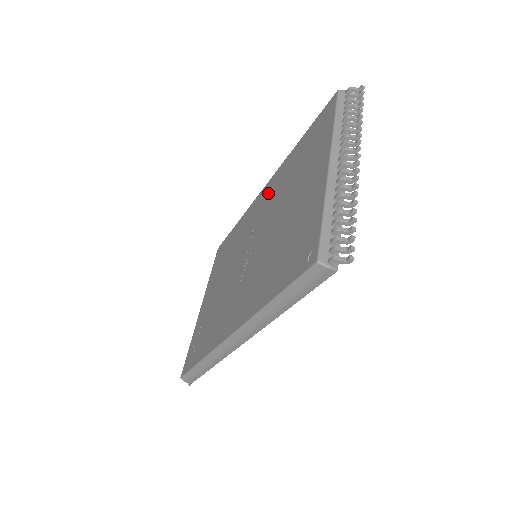
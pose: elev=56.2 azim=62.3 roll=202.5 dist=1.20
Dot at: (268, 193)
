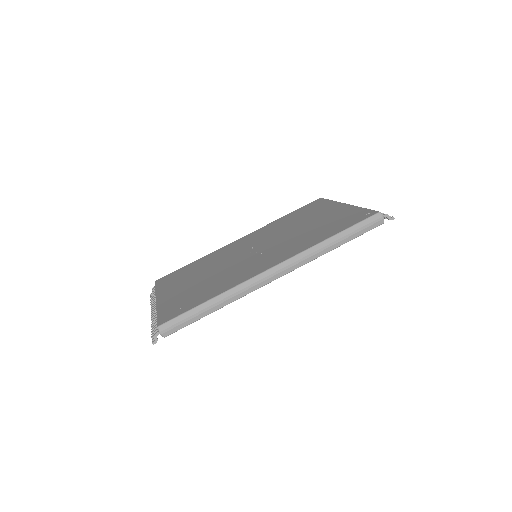
Dot at: (255, 235)
